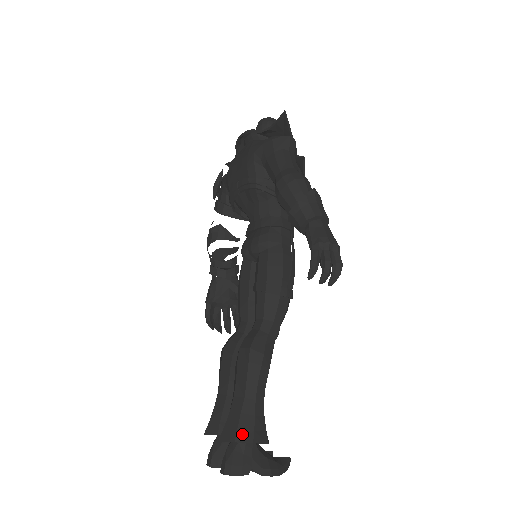
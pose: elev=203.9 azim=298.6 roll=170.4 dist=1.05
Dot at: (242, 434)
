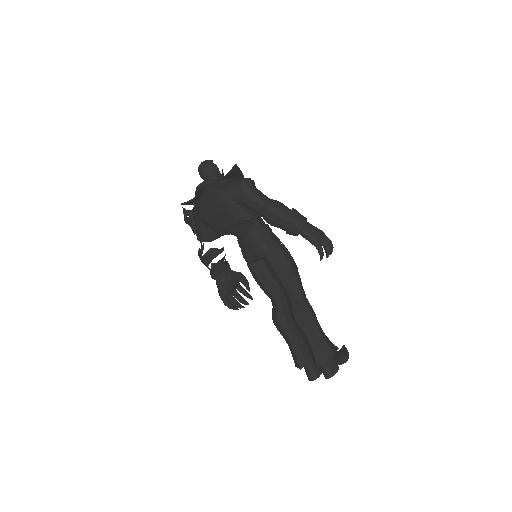
Dot at: (327, 355)
